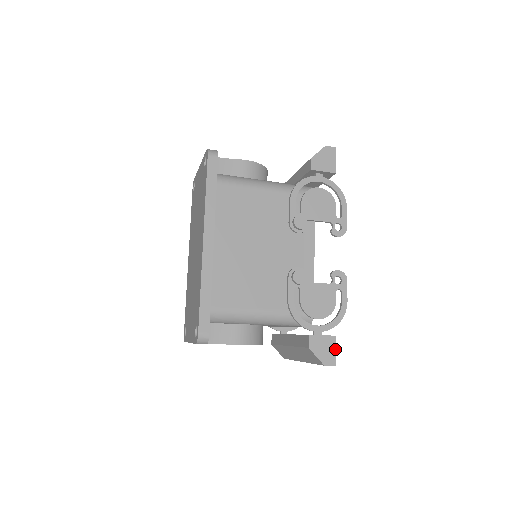
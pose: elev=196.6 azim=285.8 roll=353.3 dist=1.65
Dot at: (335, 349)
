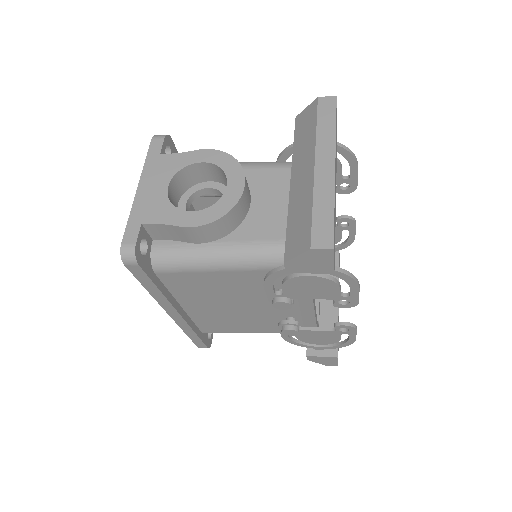
Dot at: (337, 361)
